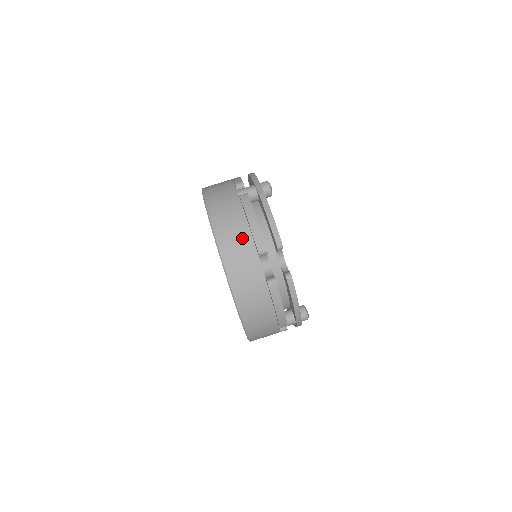
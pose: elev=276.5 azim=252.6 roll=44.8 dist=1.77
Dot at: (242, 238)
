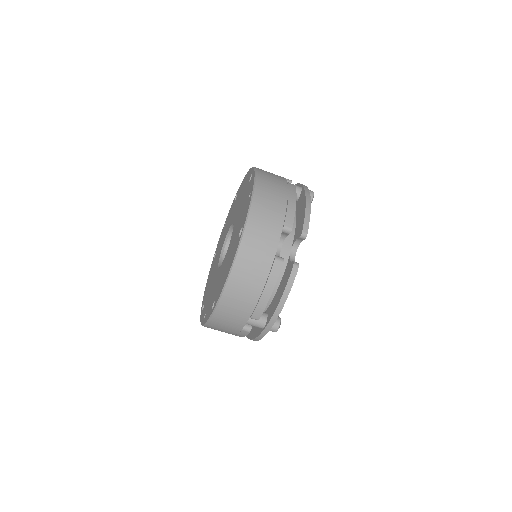
Dot at: (277, 207)
